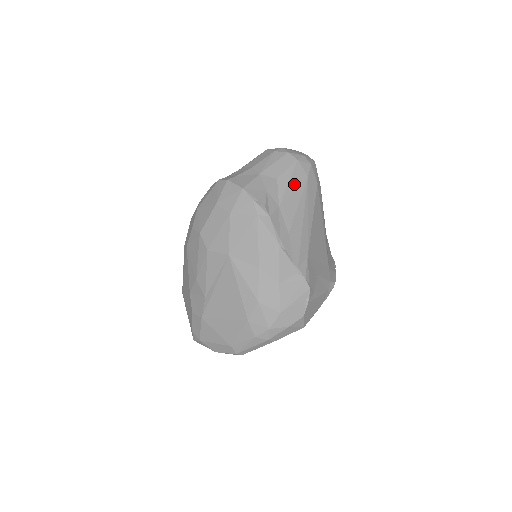
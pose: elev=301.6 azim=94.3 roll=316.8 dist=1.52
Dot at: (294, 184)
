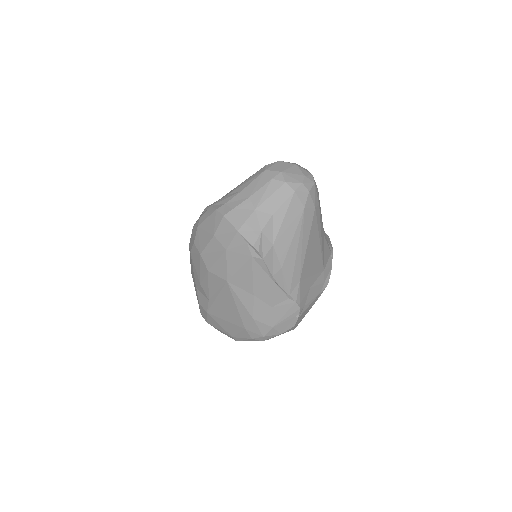
Dot at: (289, 218)
